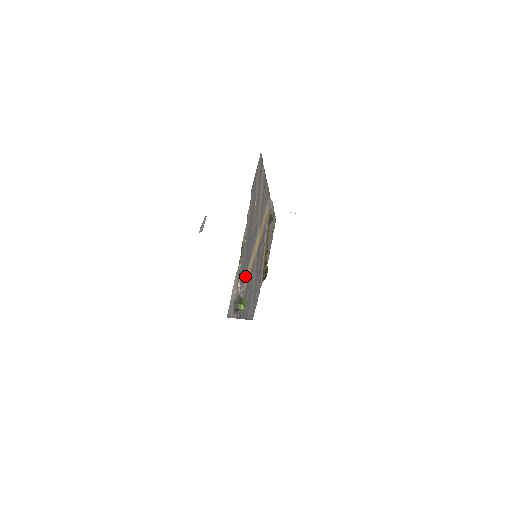
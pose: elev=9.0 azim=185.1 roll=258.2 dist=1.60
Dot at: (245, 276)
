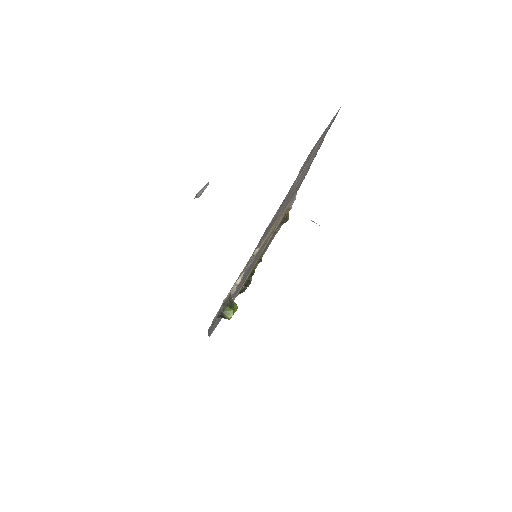
Dot at: occluded
